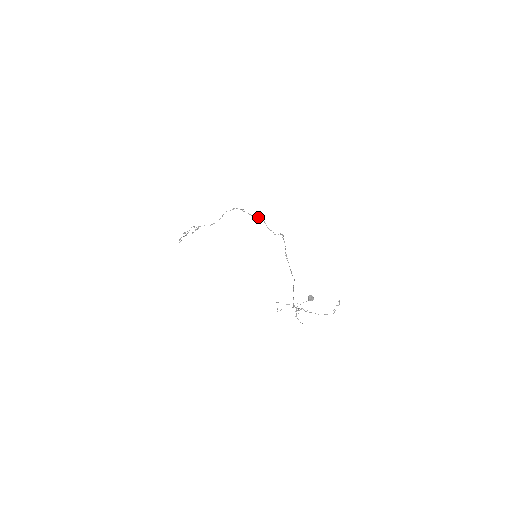
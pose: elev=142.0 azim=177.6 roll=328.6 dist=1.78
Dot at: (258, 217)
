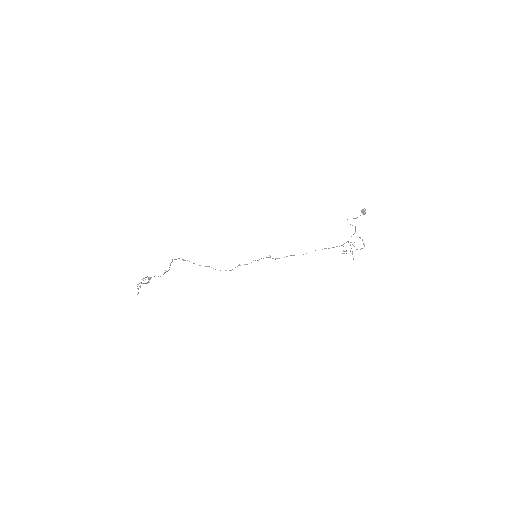
Dot at: occluded
